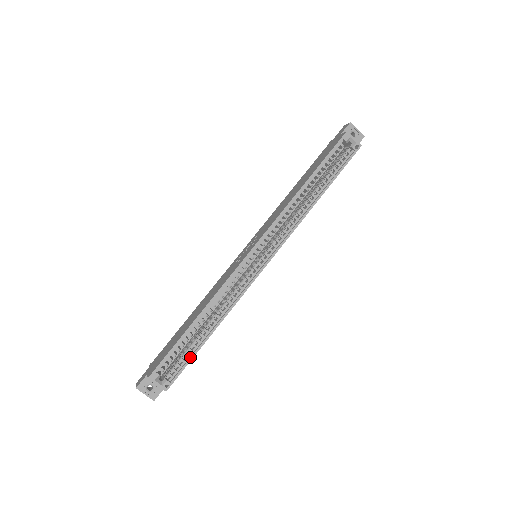
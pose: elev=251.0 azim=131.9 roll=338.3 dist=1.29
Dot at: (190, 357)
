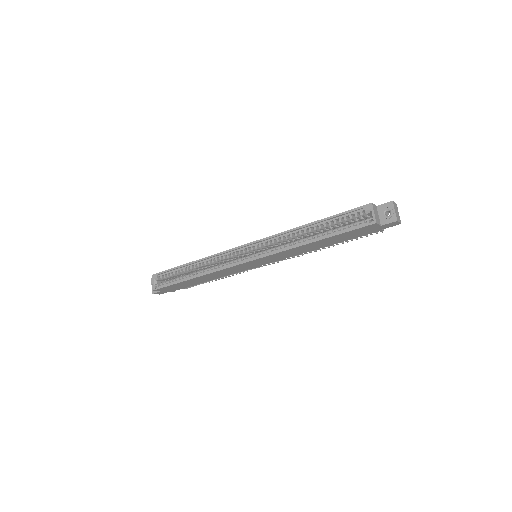
Dot at: (174, 282)
